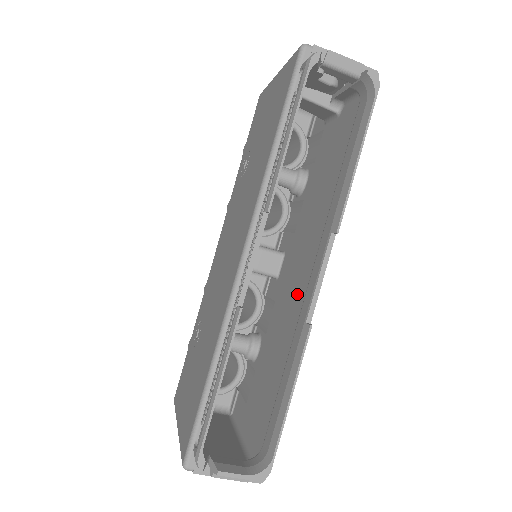
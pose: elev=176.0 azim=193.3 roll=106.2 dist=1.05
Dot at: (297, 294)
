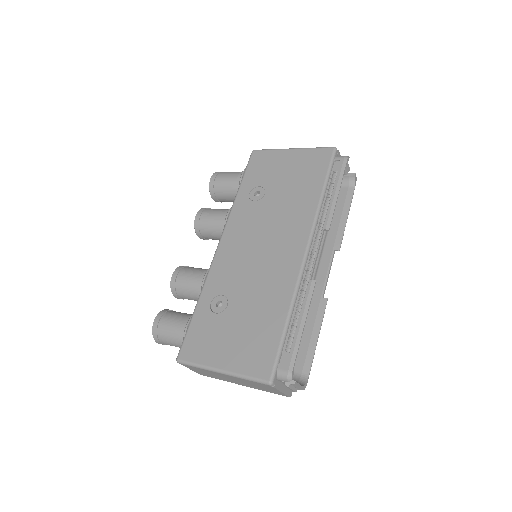
Dot at: occluded
